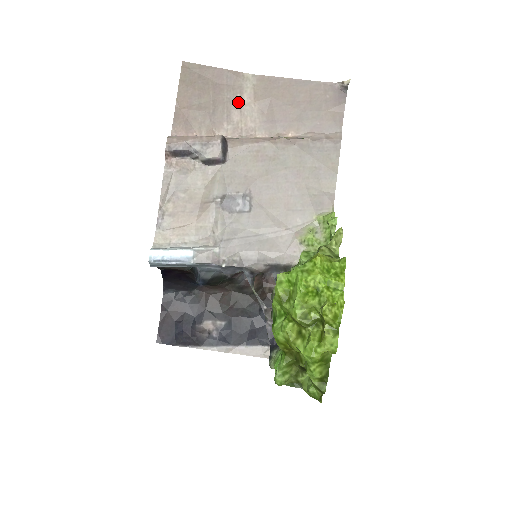
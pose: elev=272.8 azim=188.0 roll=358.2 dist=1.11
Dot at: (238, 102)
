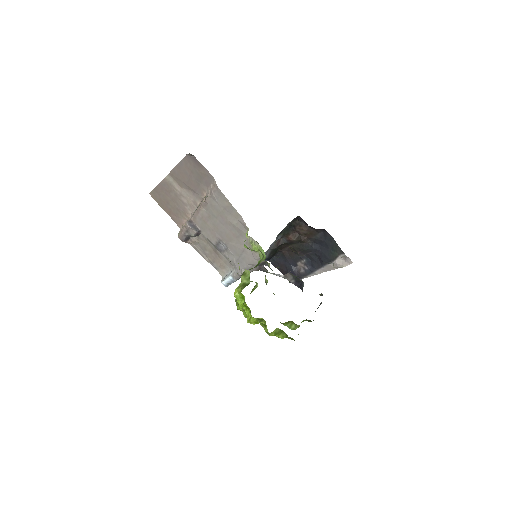
Dot at: (178, 193)
